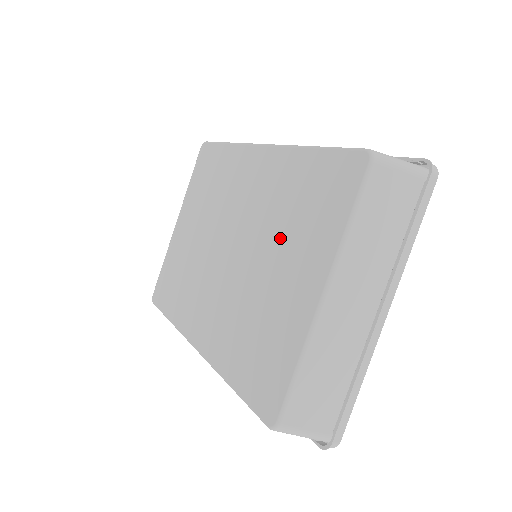
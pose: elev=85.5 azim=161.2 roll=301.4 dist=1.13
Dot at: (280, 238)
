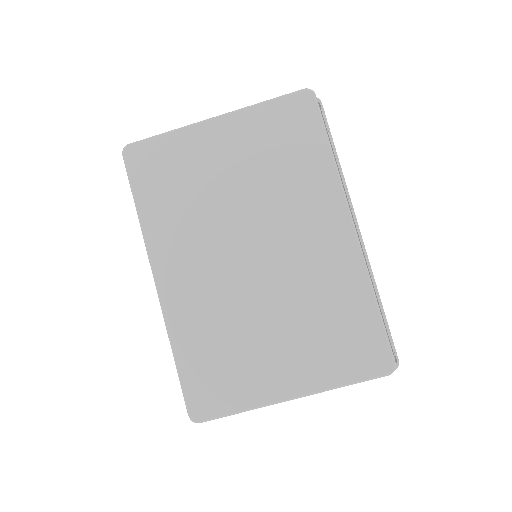
Dot at: (299, 322)
